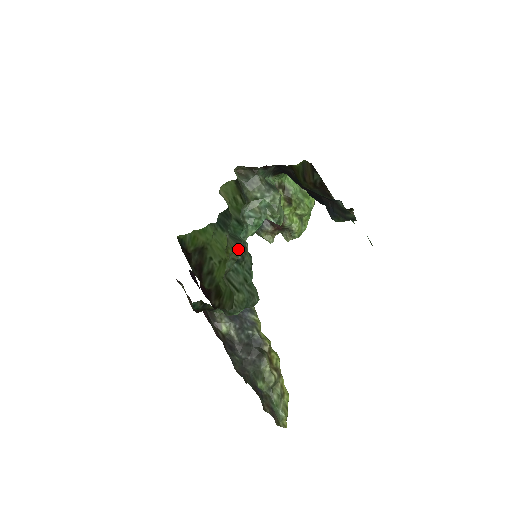
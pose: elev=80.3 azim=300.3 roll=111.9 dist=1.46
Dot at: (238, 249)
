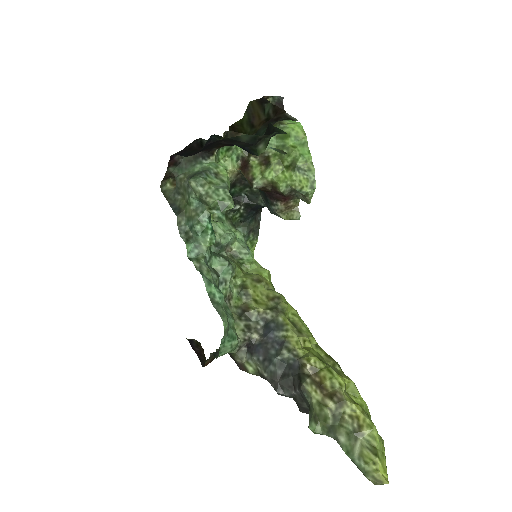
Dot at: (231, 263)
